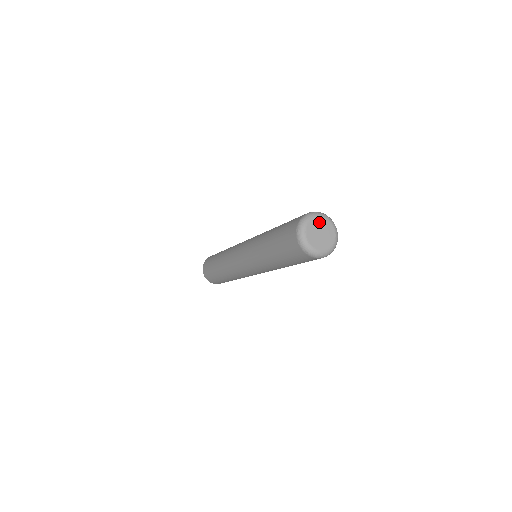
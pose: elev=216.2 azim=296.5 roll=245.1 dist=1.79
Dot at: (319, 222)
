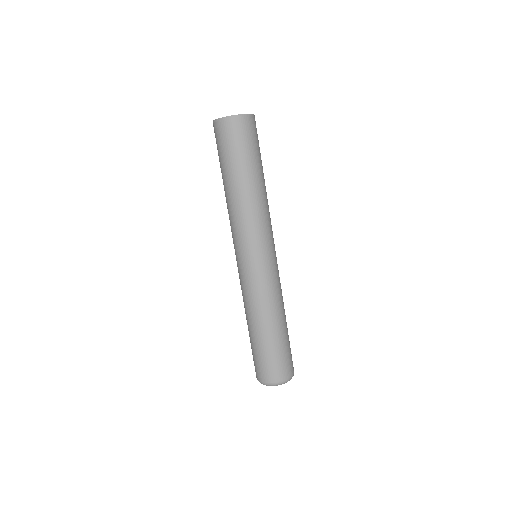
Dot at: occluded
